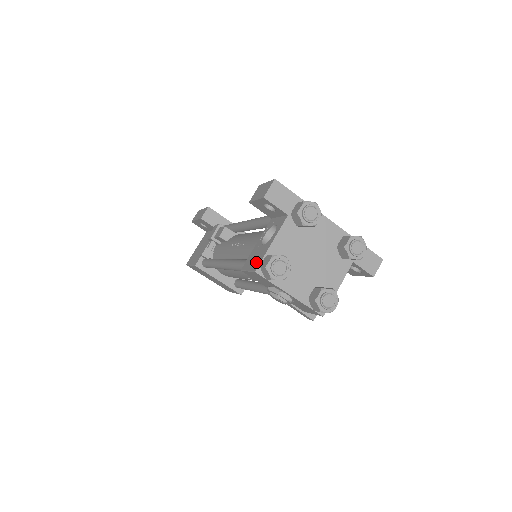
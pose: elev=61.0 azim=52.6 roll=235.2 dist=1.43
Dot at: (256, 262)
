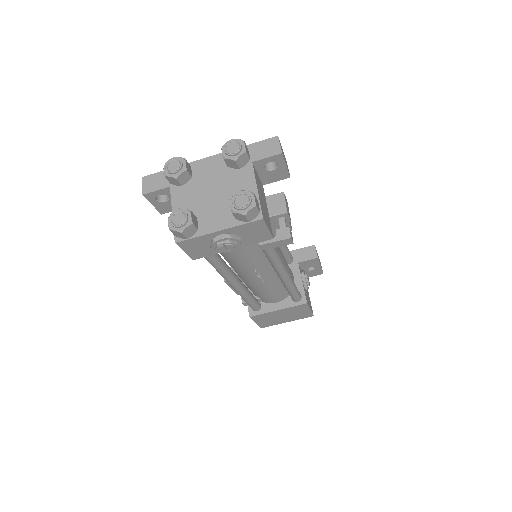
Dot at: occluded
